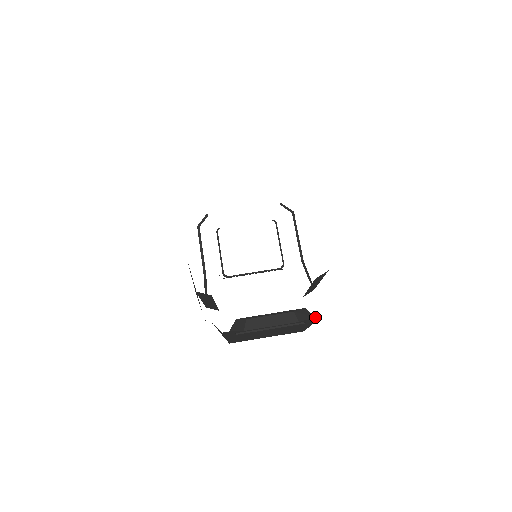
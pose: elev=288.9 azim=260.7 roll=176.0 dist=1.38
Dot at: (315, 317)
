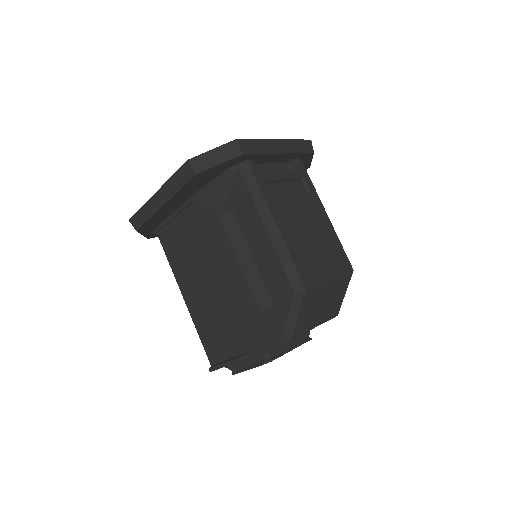
Dot at: (297, 159)
